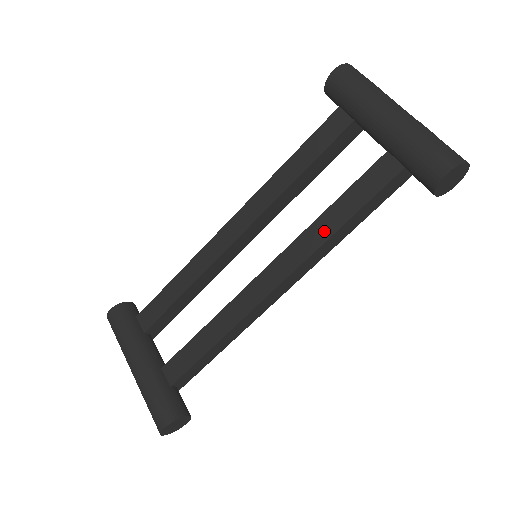
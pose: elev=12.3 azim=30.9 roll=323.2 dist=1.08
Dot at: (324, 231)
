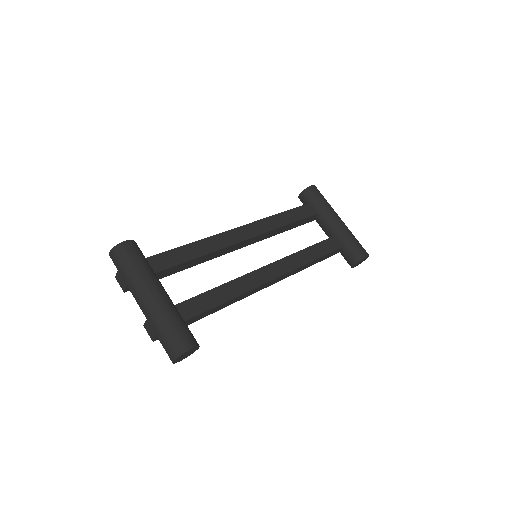
Dot at: (305, 258)
